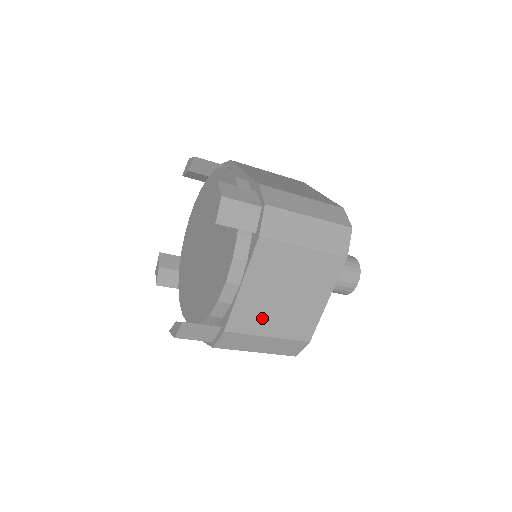
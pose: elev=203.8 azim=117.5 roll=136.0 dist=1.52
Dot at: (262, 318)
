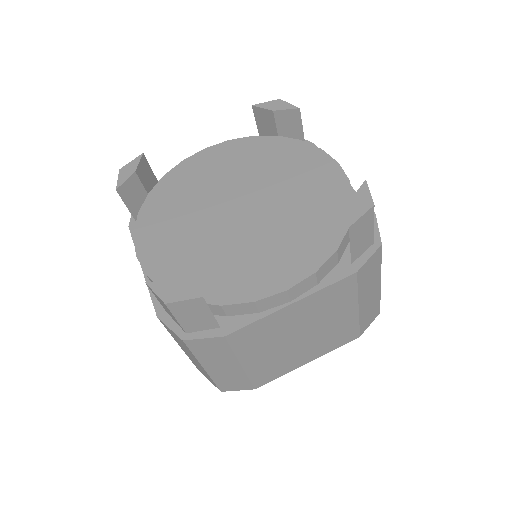
Dot at: (261, 345)
